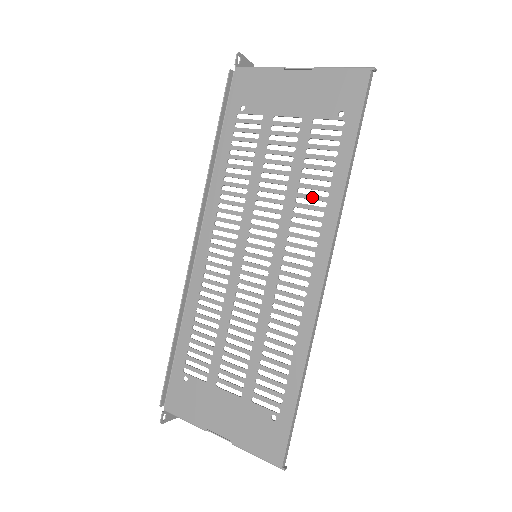
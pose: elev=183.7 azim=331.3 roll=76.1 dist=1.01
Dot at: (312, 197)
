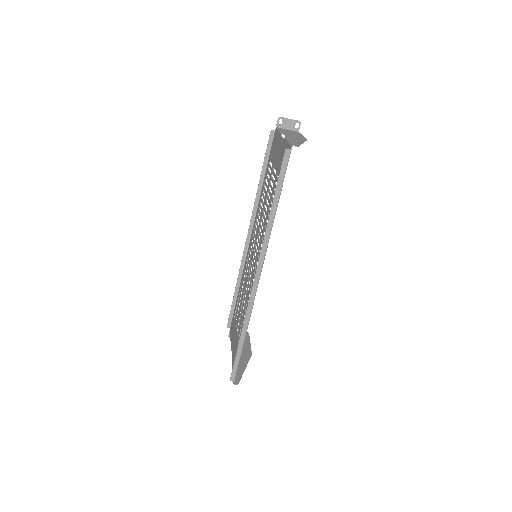
Dot at: occluded
